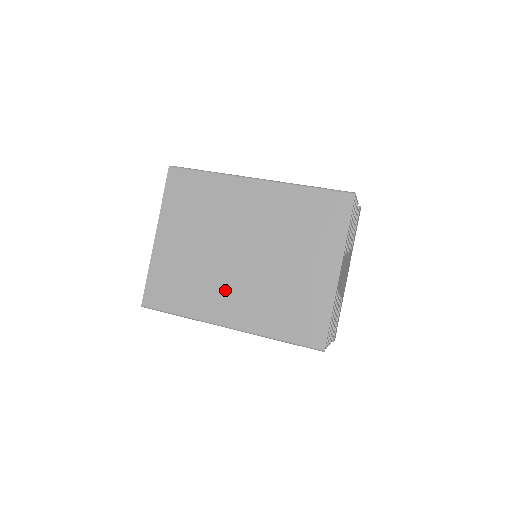
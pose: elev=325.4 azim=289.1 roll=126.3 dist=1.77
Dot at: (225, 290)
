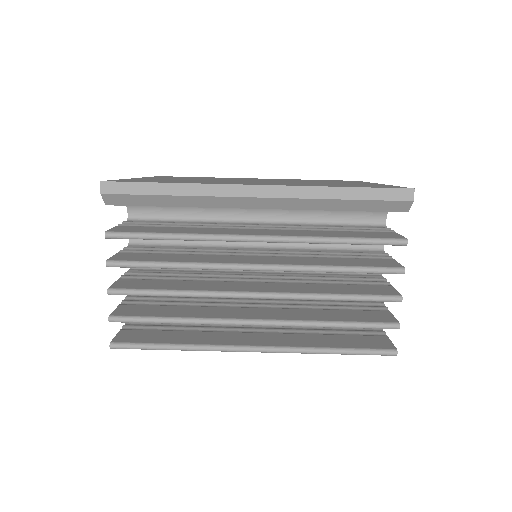
Dot at: occluded
